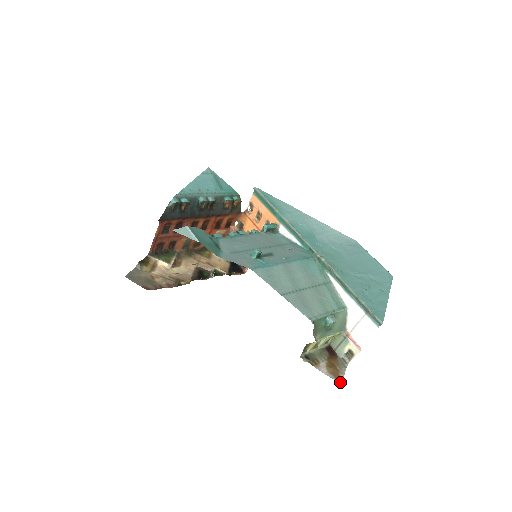
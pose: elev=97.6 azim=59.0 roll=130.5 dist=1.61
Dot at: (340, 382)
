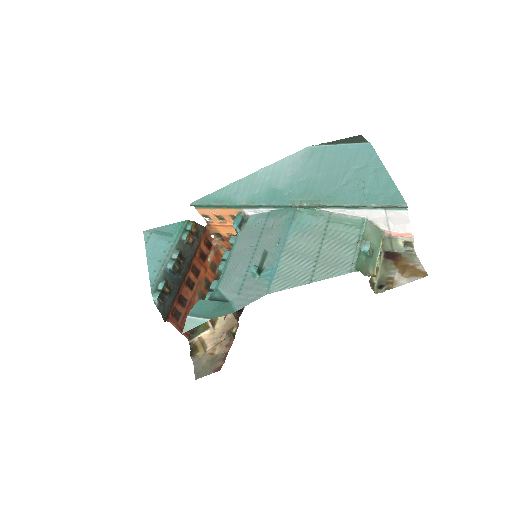
Dot at: (425, 275)
